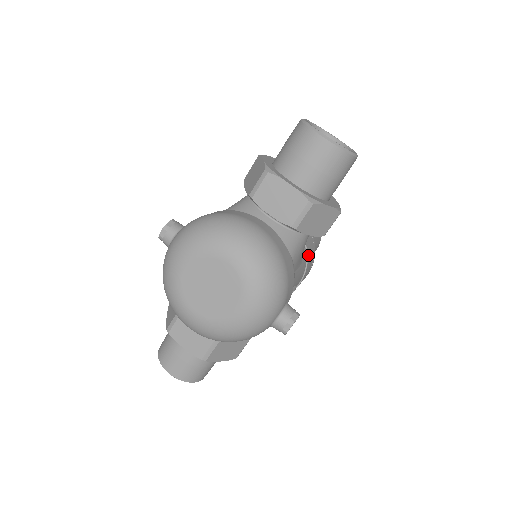
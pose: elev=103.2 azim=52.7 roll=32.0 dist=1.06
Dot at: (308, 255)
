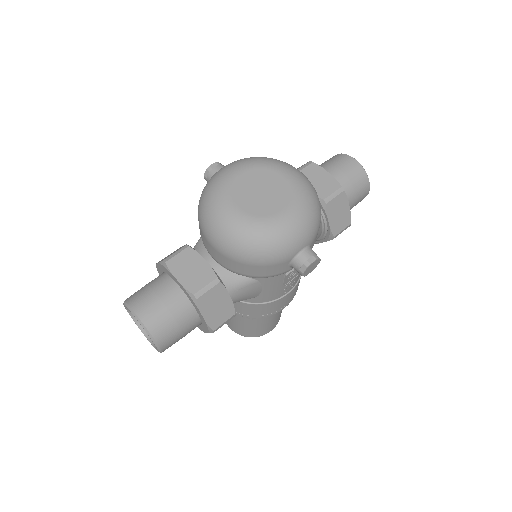
Dot at: occluded
